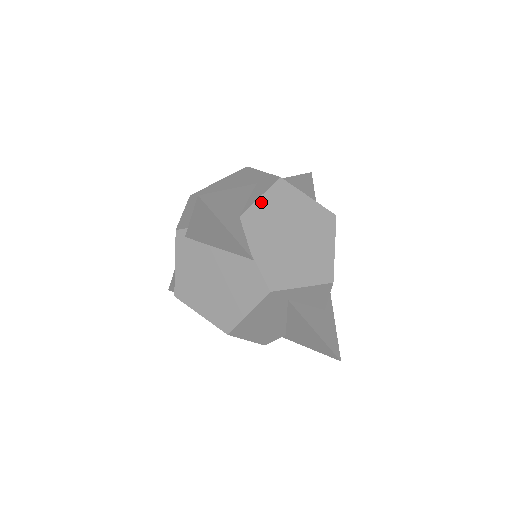
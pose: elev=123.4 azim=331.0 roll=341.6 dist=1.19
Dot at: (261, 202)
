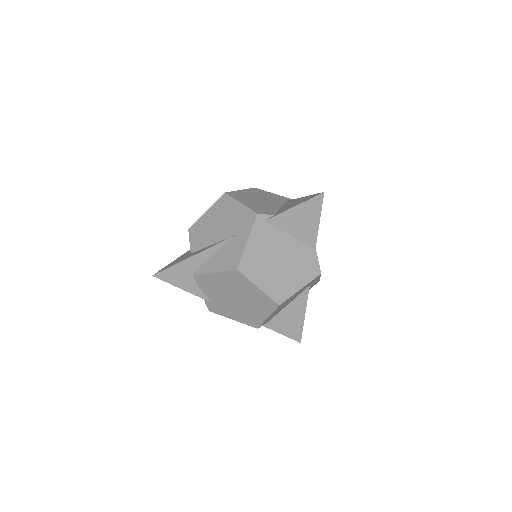
Dot at: occluded
